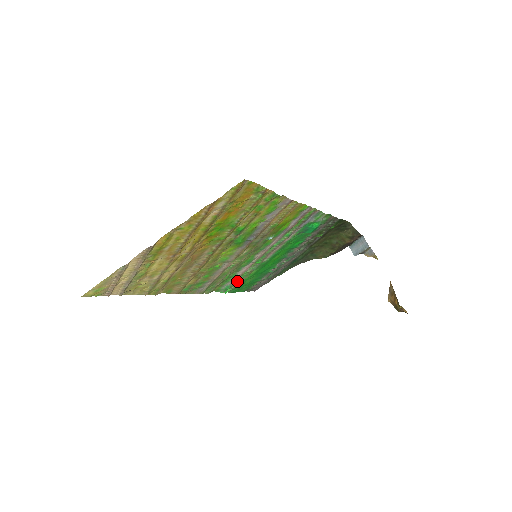
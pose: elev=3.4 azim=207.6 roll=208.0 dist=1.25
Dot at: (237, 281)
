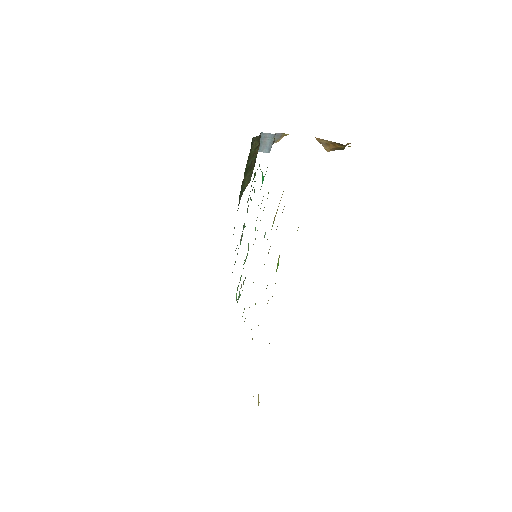
Dot at: occluded
